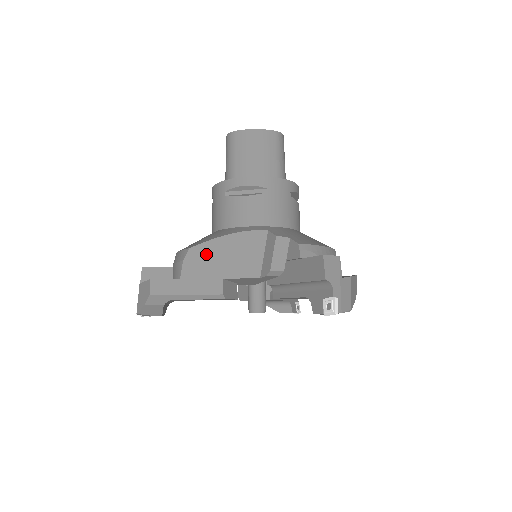
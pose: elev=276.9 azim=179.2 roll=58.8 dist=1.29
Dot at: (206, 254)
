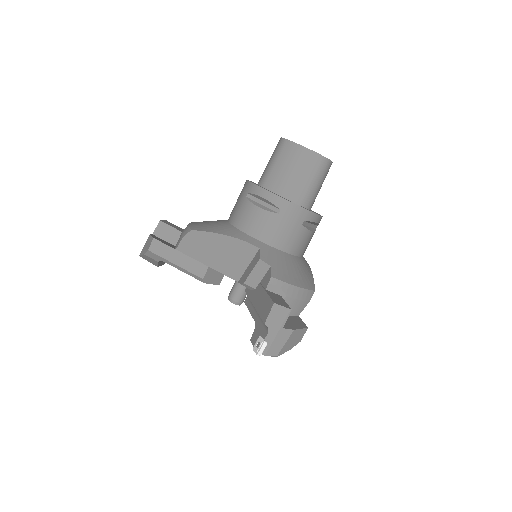
Dot at: (203, 241)
